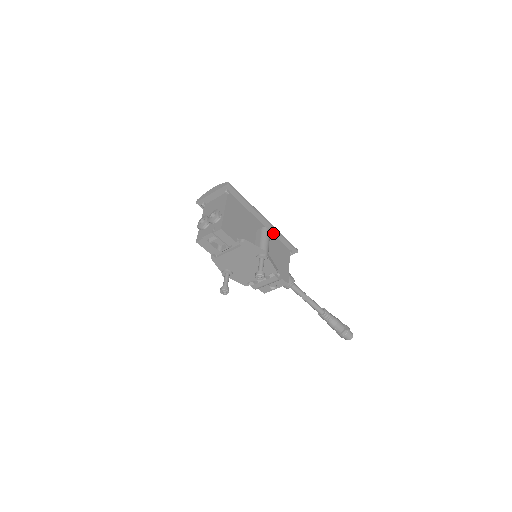
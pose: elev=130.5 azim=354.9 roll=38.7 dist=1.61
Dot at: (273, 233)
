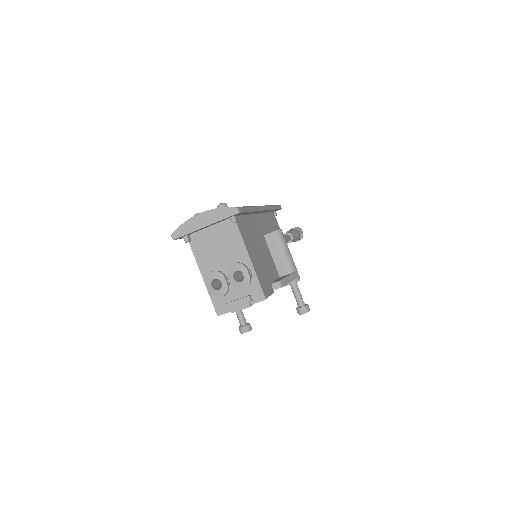
Dot at: (265, 212)
